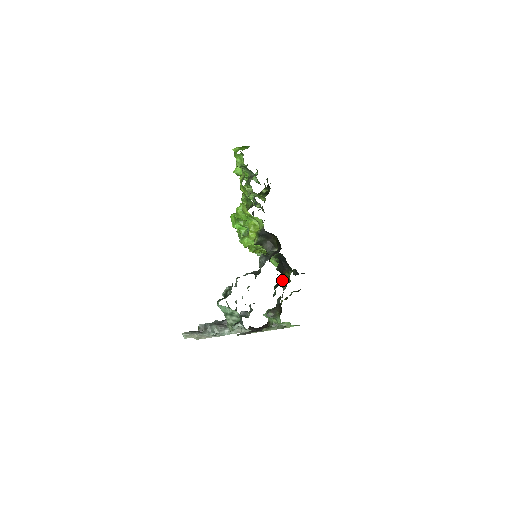
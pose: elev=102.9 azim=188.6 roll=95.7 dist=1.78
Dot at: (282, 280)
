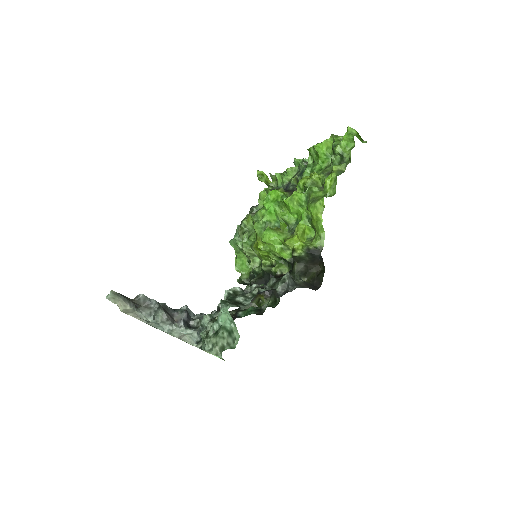
Dot at: occluded
